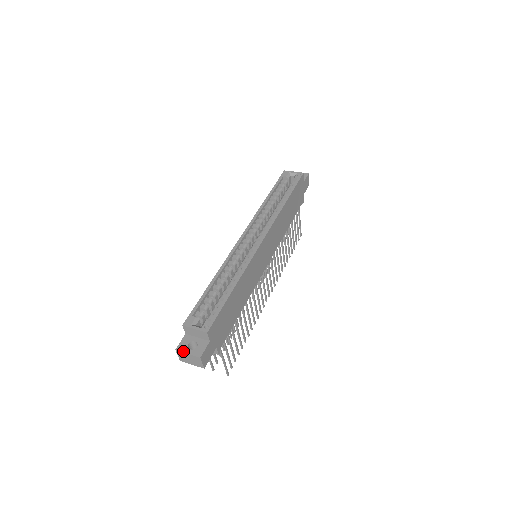
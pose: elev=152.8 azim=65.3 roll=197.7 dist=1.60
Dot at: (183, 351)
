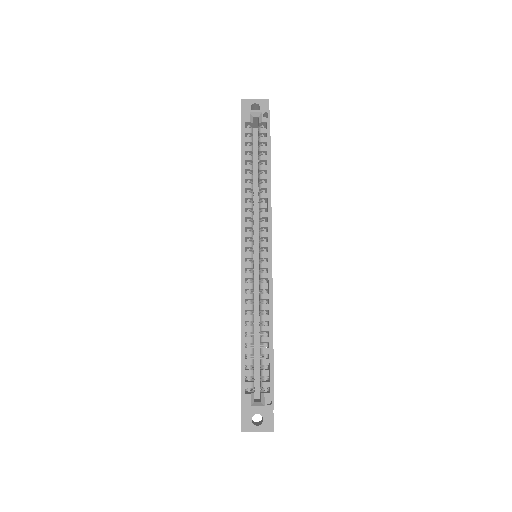
Dot at: (251, 431)
